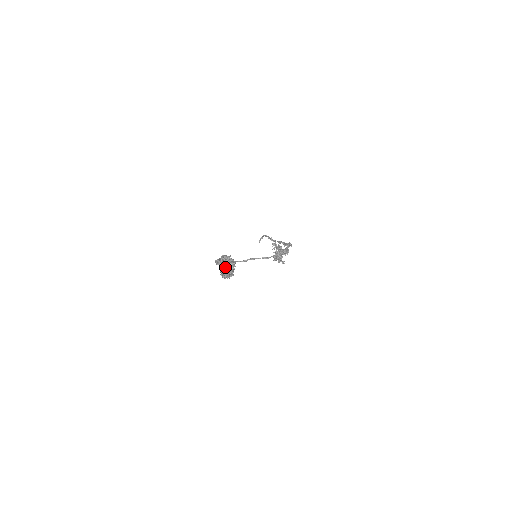
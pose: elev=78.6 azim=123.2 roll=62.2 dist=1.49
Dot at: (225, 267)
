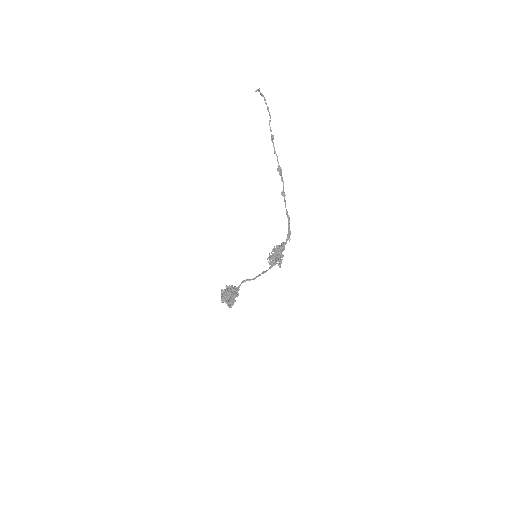
Dot at: occluded
